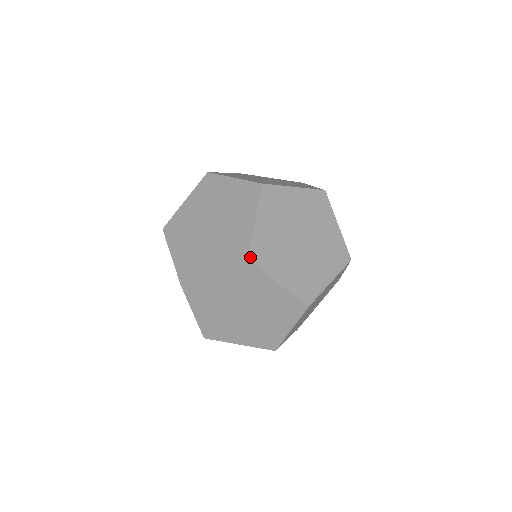
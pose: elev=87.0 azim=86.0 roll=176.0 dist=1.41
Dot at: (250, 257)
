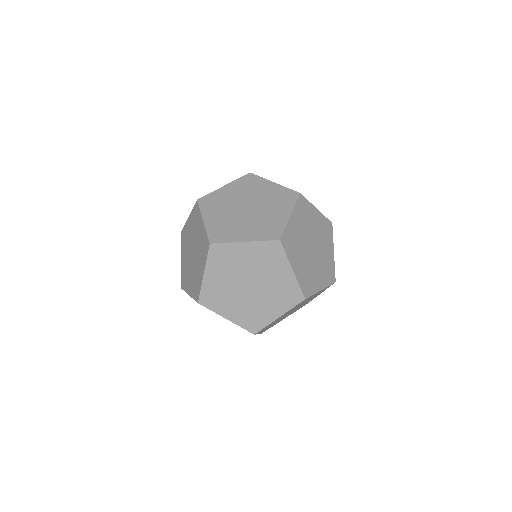
Dot at: (282, 239)
